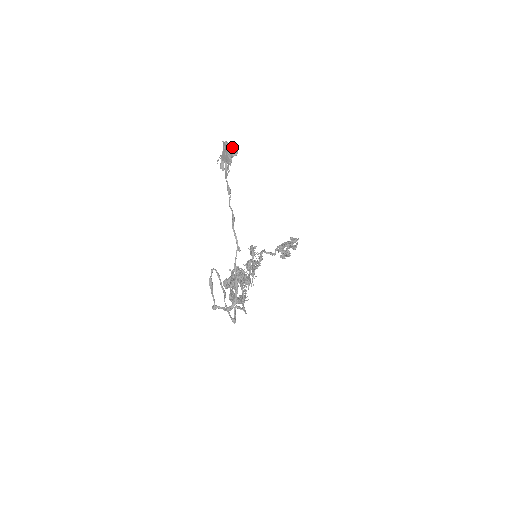
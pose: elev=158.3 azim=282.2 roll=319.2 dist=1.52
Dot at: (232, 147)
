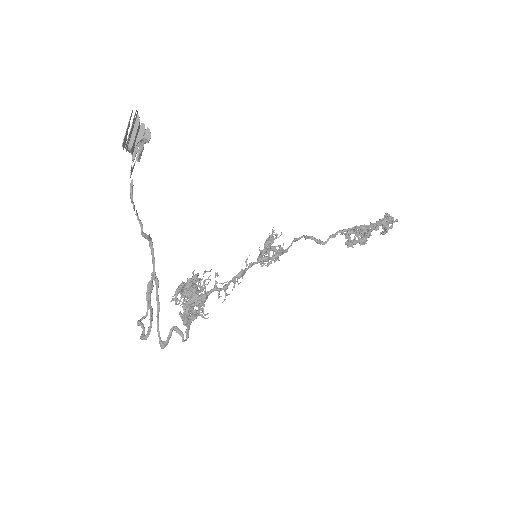
Dot at: (143, 126)
